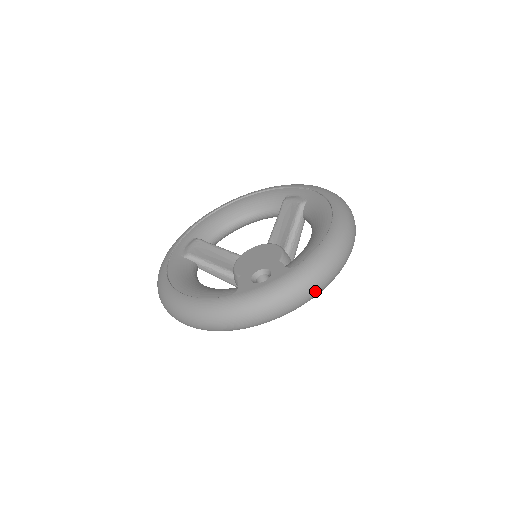
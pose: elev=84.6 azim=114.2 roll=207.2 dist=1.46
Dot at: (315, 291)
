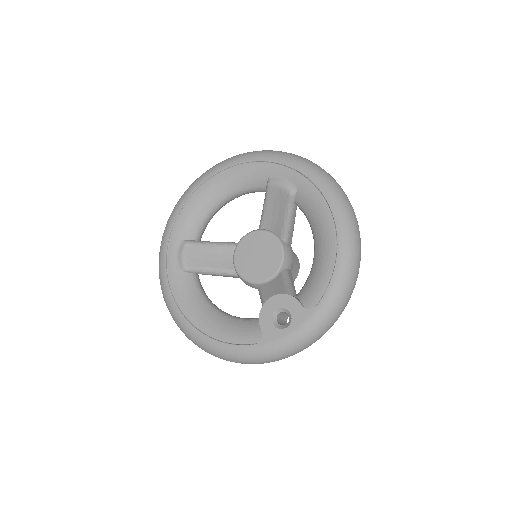
Dot at: (335, 321)
